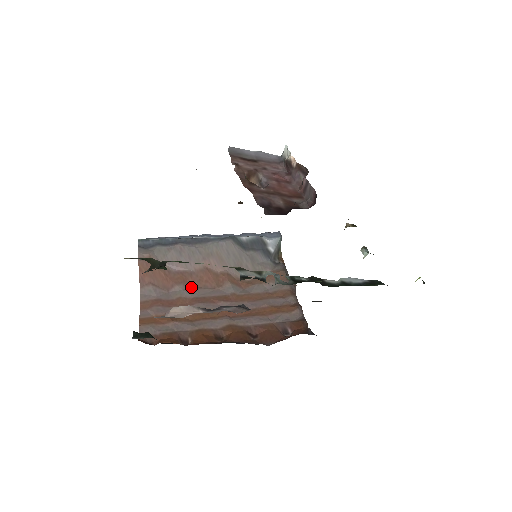
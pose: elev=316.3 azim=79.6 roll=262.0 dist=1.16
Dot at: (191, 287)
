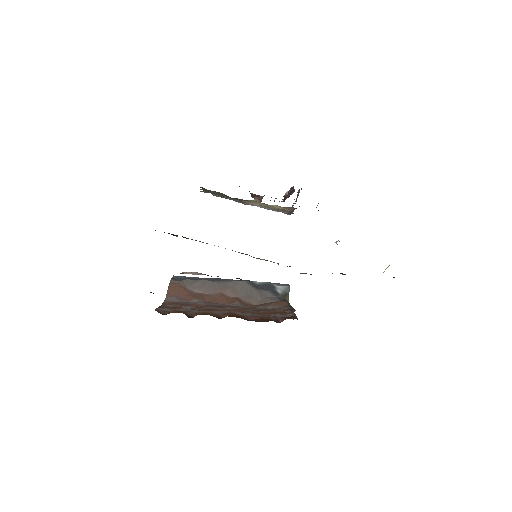
Dot at: (207, 302)
